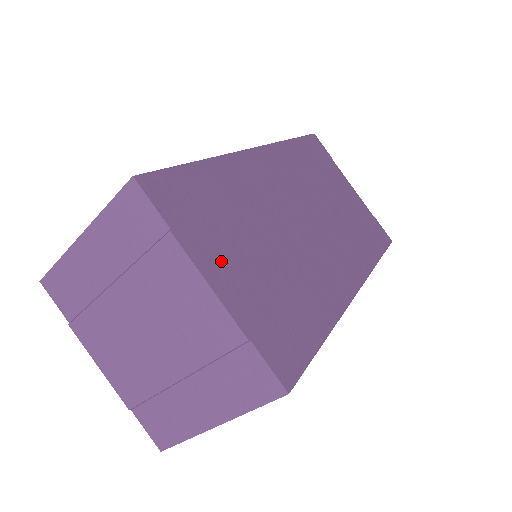
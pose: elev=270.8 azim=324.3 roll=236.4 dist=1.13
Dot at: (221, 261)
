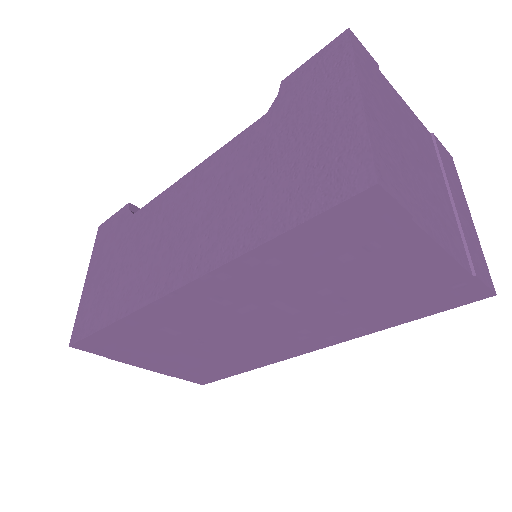
Dot at: (148, 361)
